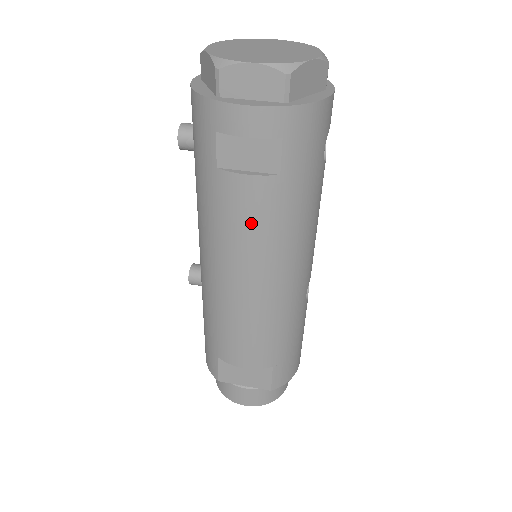
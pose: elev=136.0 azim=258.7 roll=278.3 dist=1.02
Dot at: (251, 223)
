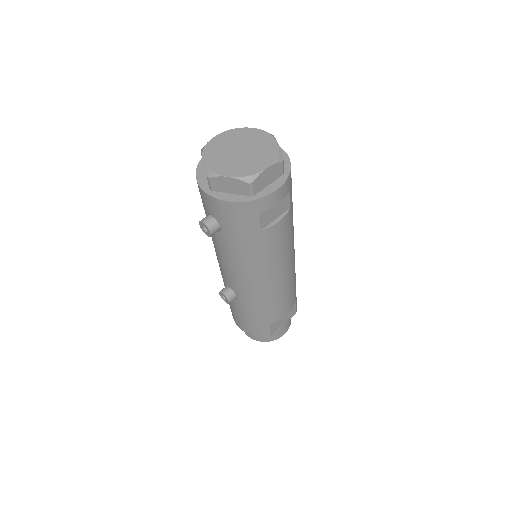
Dot at: (283, 242)
